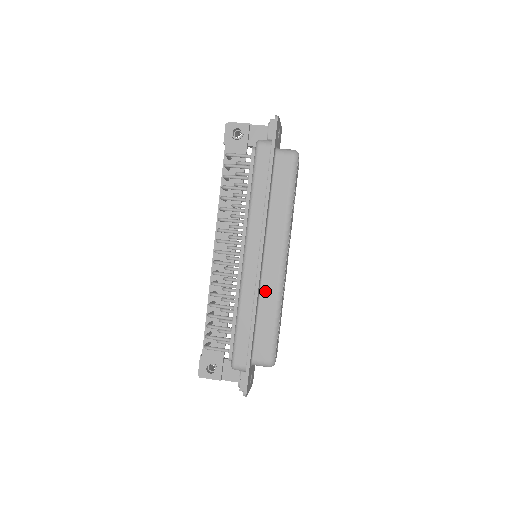
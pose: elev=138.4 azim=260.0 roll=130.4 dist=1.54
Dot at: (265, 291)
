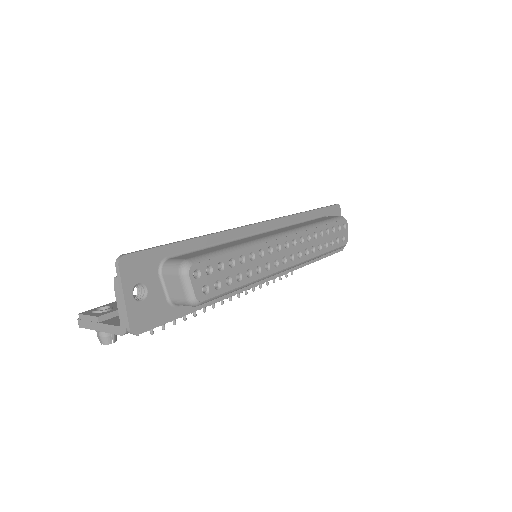
Dot at: (242, 240)
